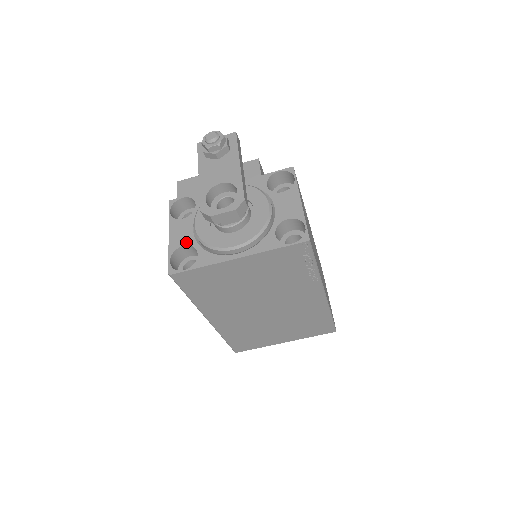
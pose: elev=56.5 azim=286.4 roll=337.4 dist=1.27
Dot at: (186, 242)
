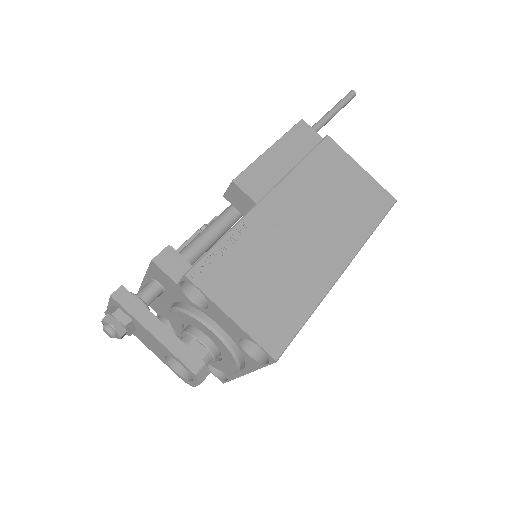
Dot at: occluded
